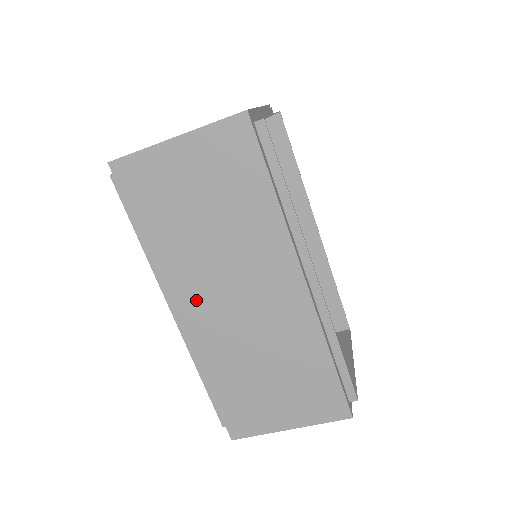
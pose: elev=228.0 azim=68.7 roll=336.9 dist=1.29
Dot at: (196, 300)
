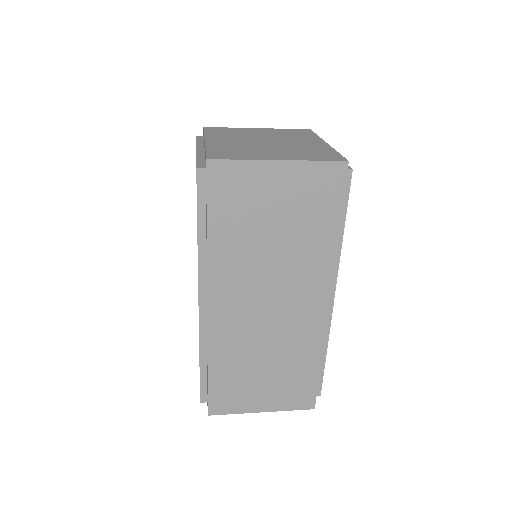
Dot at: (232, 298)
